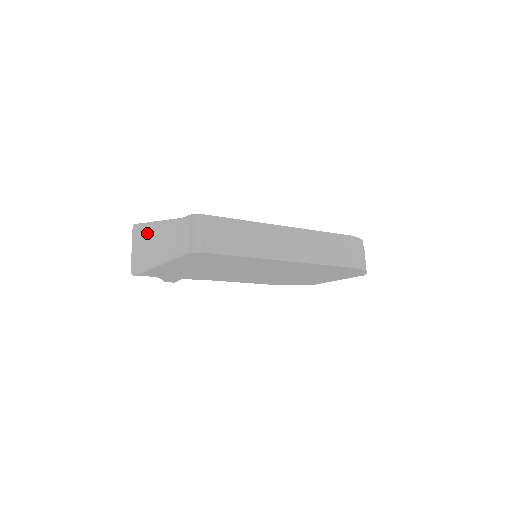
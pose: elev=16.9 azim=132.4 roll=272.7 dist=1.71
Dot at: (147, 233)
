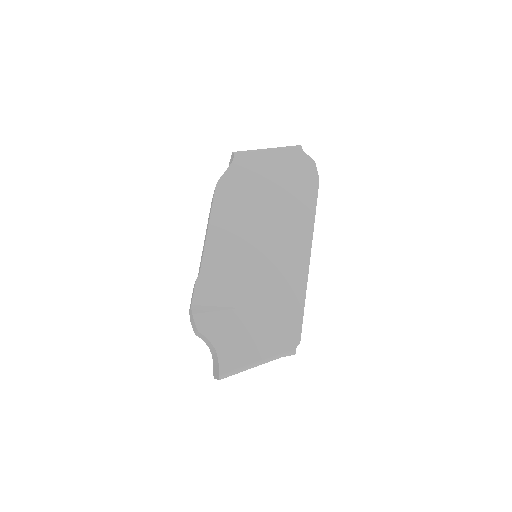
Dot at: occluded
